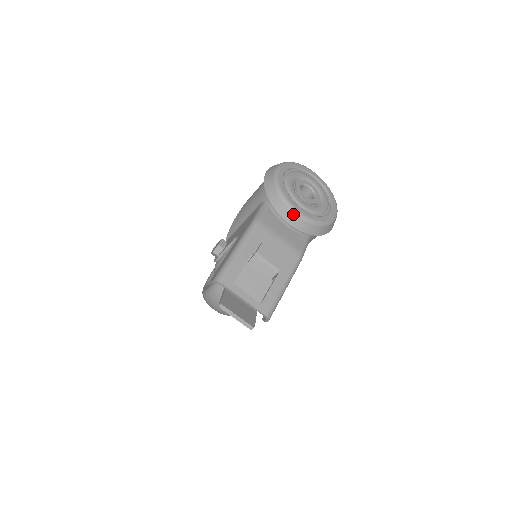
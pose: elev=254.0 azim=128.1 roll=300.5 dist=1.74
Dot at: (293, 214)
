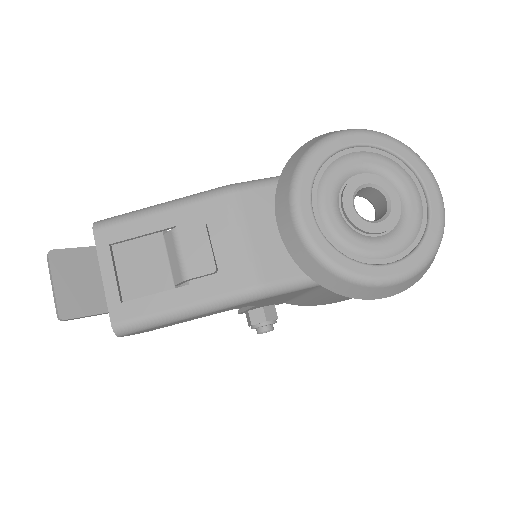
Dot at: (289, 214)
